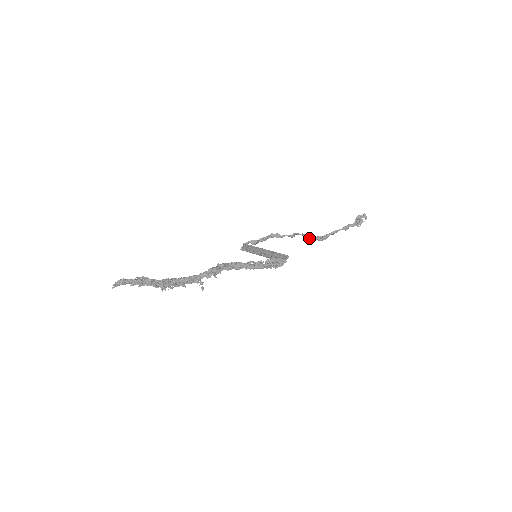
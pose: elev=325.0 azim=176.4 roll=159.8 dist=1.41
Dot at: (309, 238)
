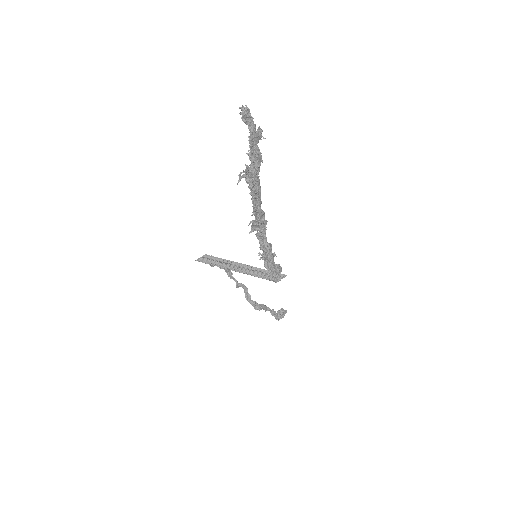
Dot at: (250, 298)
